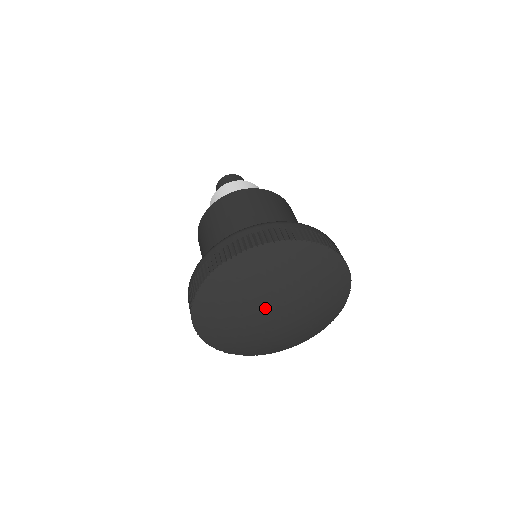
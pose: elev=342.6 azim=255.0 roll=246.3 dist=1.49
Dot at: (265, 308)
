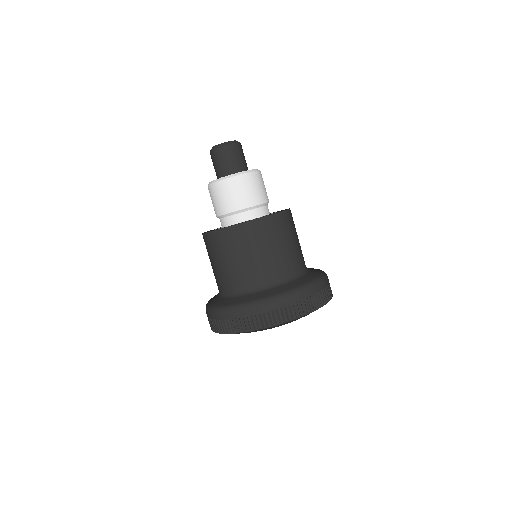
Dot at: occluded
